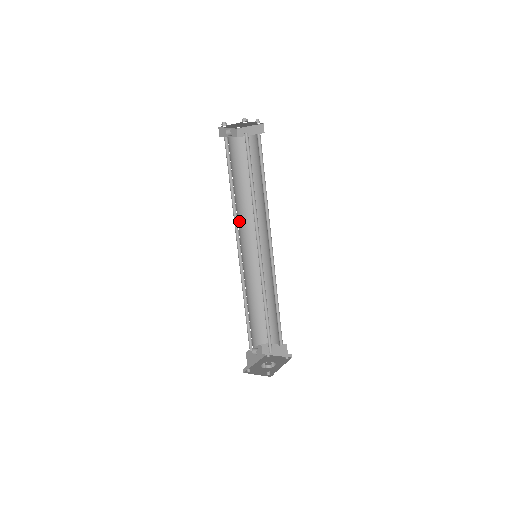
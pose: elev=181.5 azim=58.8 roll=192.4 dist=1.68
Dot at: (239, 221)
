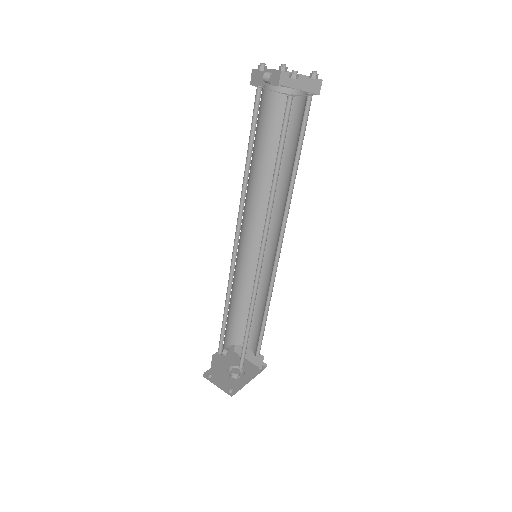
Dot at: (247, 205)
